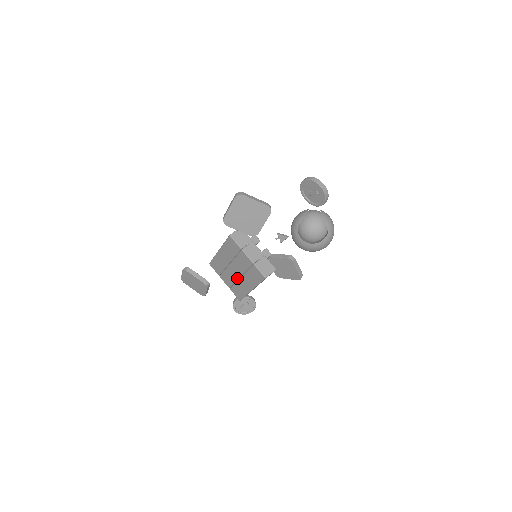
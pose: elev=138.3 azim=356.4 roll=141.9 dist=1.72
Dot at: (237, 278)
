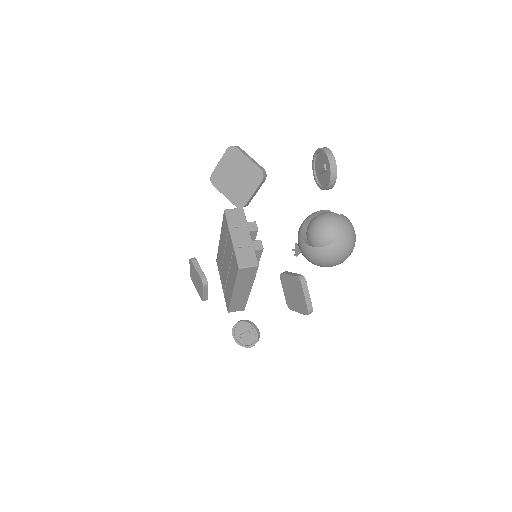
Dot at: (227, 276)
